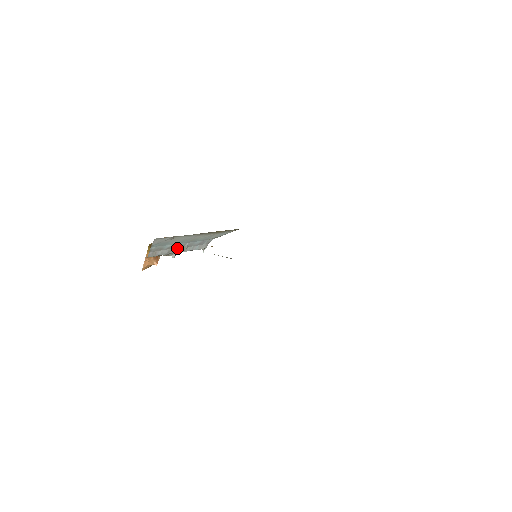
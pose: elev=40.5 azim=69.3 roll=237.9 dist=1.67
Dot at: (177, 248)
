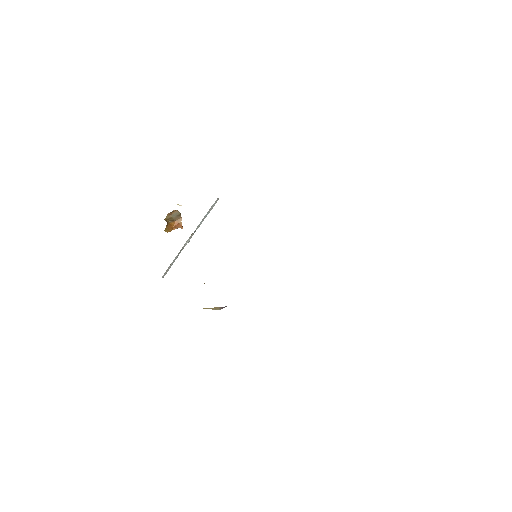
Dot at: occluded
